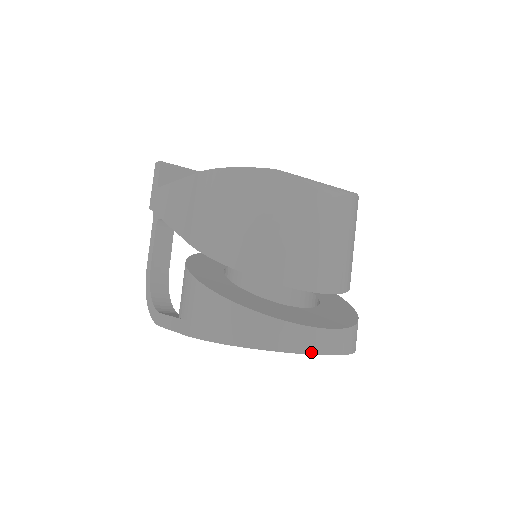
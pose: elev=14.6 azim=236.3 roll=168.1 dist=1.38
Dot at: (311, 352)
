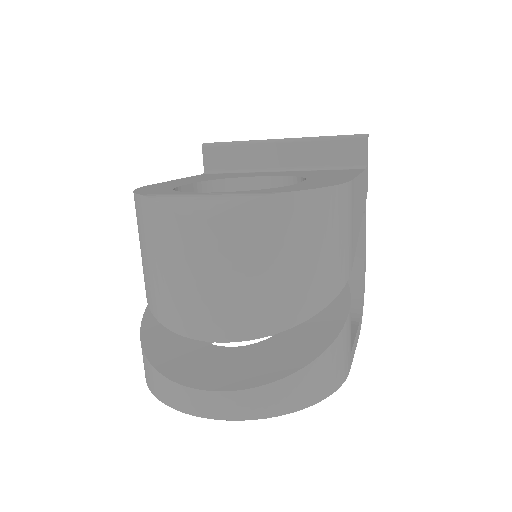
Dot at: (188, 412)
